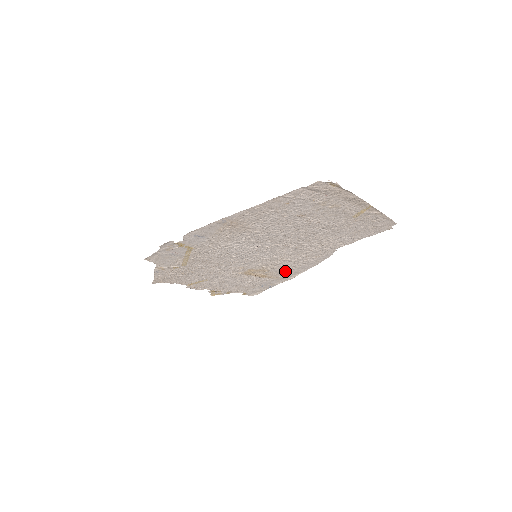
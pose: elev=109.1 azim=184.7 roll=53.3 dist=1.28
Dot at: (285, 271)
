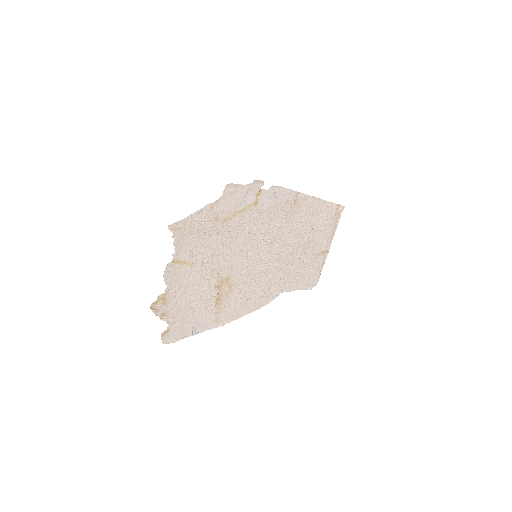
Dot at: (233, 305)
